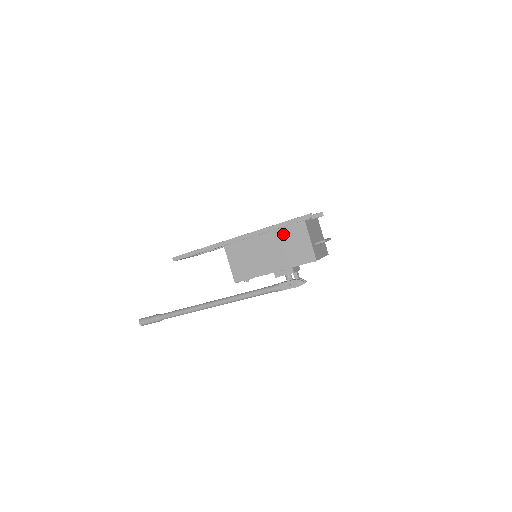
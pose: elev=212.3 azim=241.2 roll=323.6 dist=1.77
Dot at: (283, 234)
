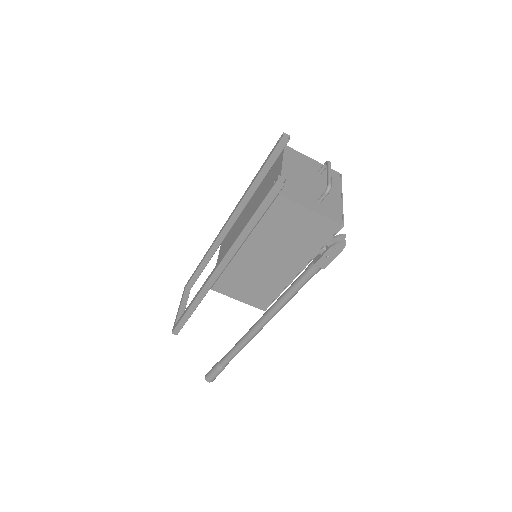
Dot at: (267, 230)
